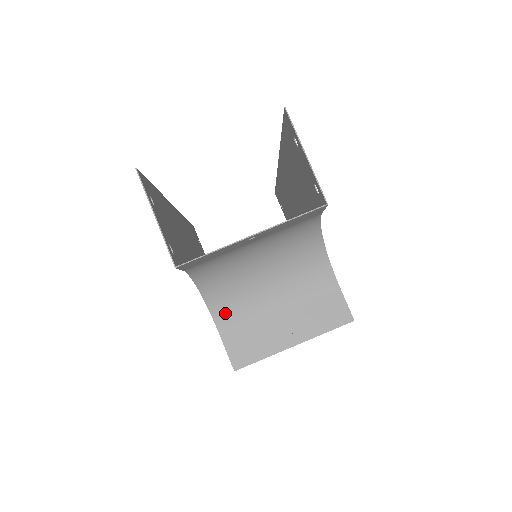
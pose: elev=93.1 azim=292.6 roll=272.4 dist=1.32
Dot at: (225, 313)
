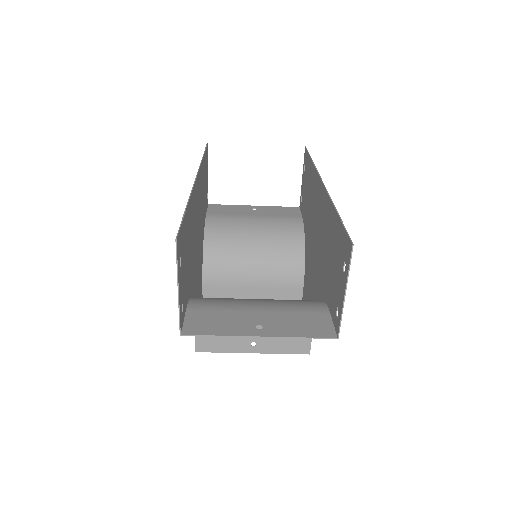
Dot at: occluded
